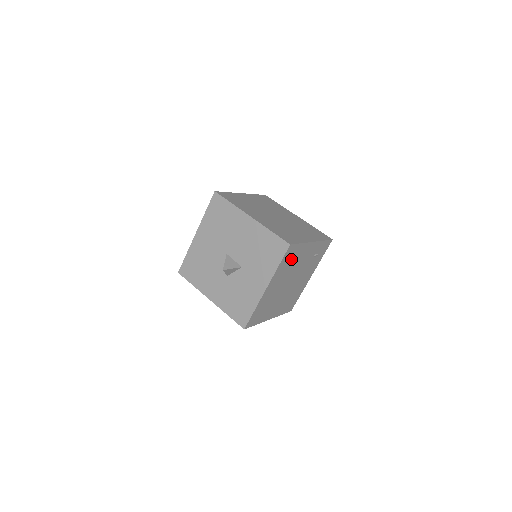
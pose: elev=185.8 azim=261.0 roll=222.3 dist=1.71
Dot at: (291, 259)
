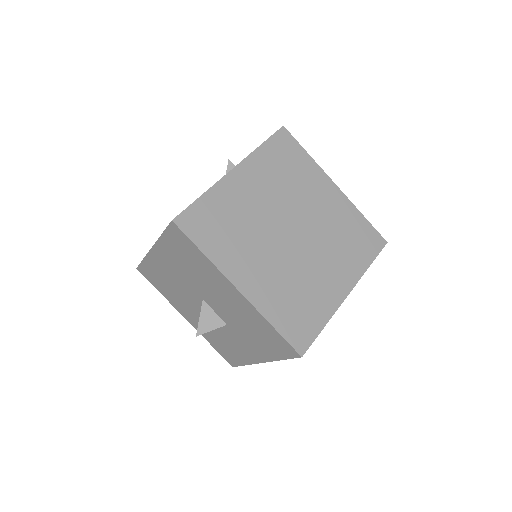
Dot at: occluded
